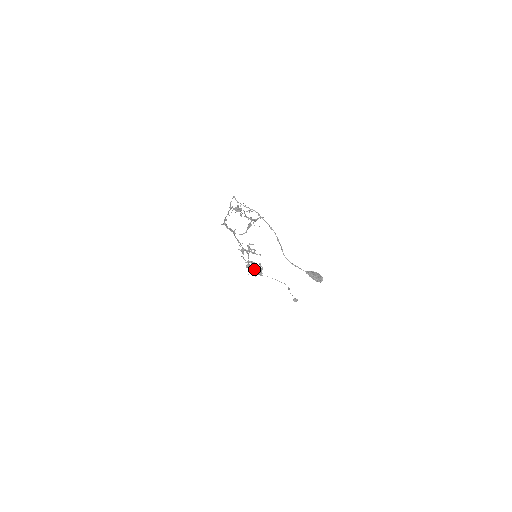
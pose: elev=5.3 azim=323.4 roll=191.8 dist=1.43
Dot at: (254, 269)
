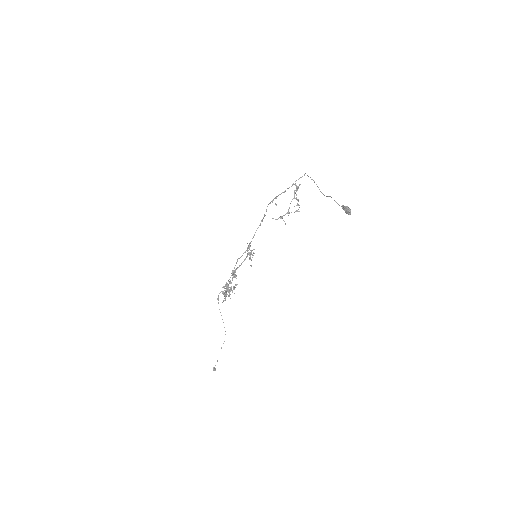
Dot at: (228, 287)
